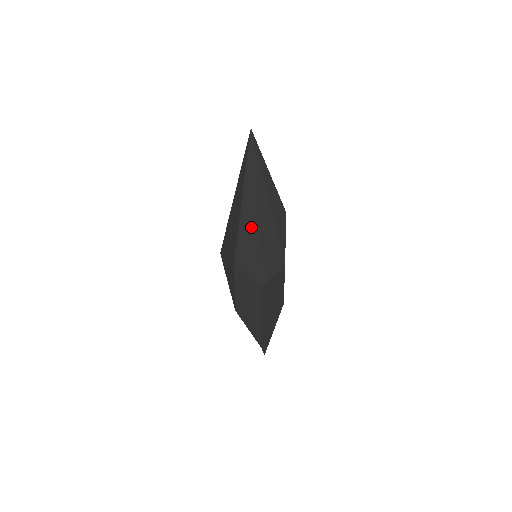
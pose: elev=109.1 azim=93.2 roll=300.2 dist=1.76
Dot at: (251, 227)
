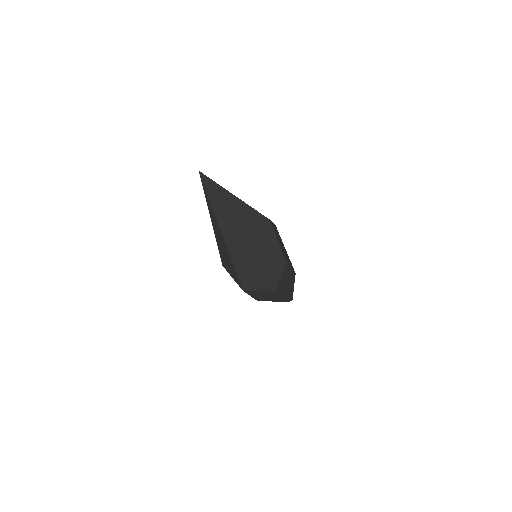
Dot at: (244, 256)
